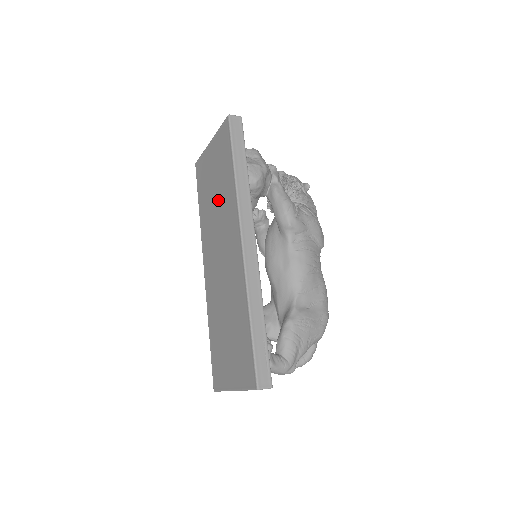
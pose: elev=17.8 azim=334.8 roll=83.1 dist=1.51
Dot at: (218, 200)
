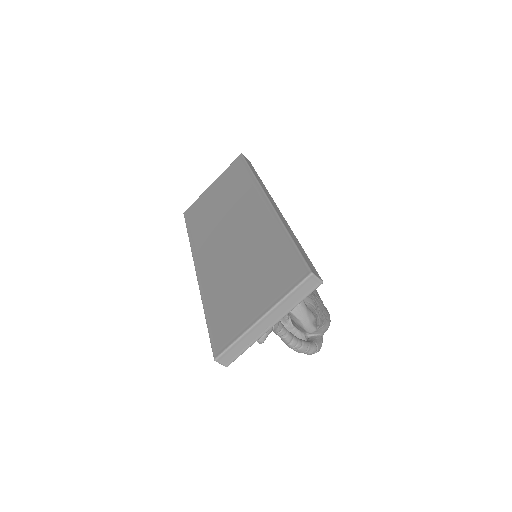
Dot at: (226, 204)
